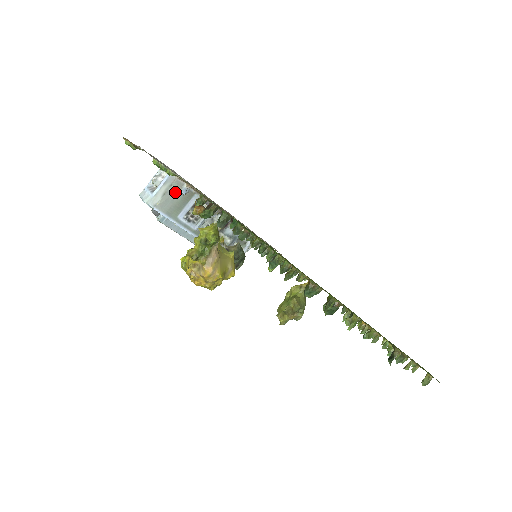
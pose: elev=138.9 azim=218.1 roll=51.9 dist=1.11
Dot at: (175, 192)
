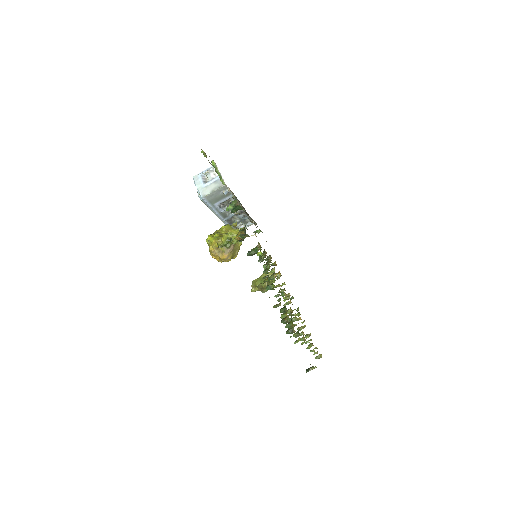
Dot at: (220, 191)
